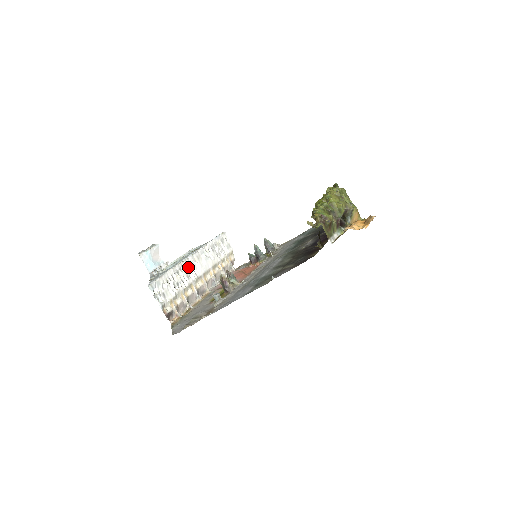
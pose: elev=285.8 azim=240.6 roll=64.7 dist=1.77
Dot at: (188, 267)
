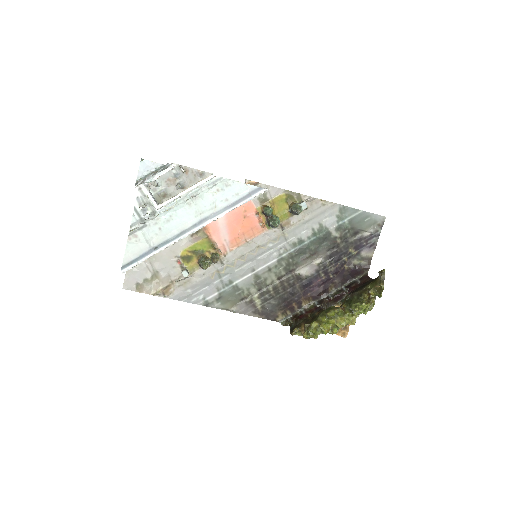
Dot at: occluded
